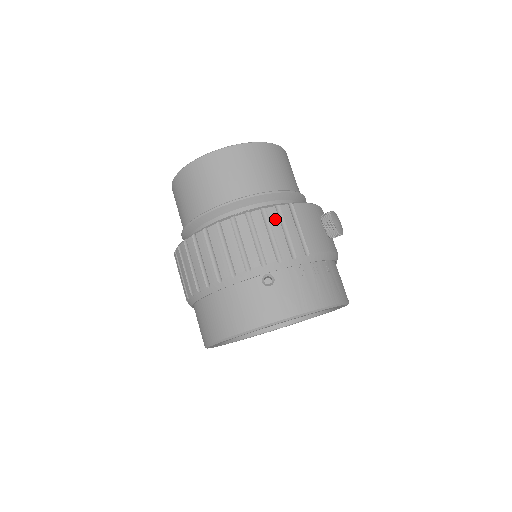
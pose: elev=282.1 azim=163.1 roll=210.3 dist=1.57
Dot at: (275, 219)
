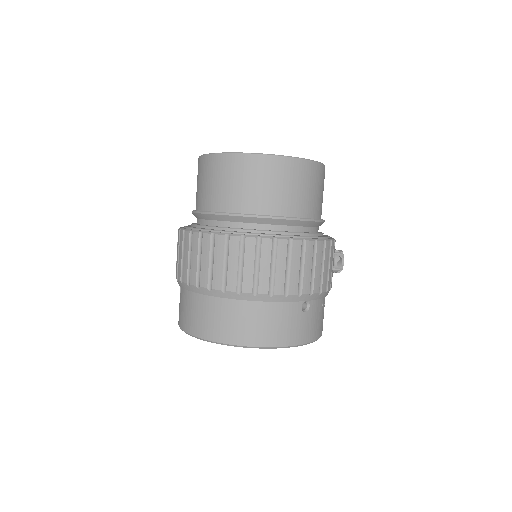
Dot at: (328, 253)
